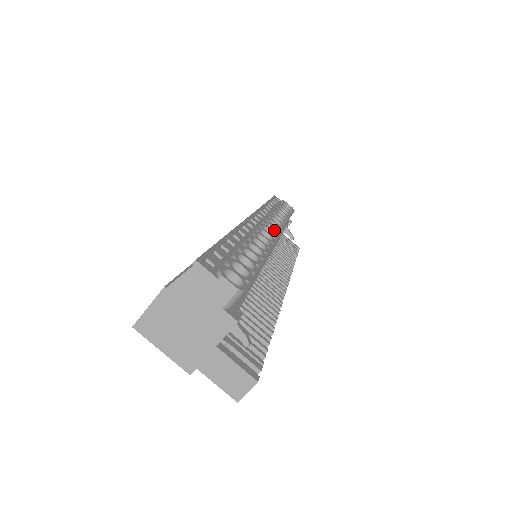
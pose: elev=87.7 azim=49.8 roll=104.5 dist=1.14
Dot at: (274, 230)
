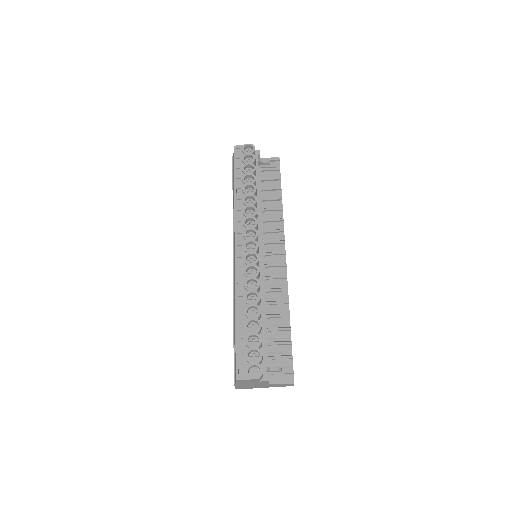
Dot at: (253, 243)
